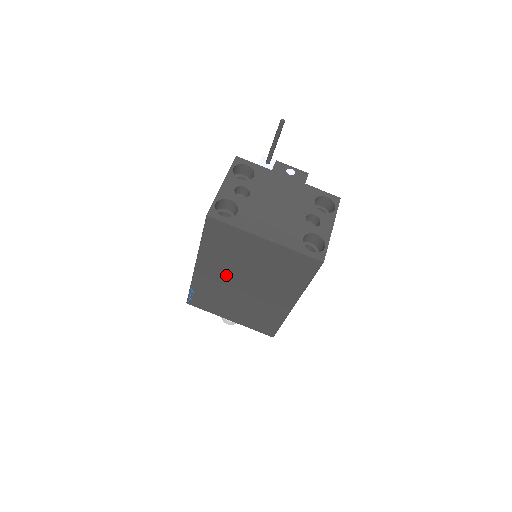
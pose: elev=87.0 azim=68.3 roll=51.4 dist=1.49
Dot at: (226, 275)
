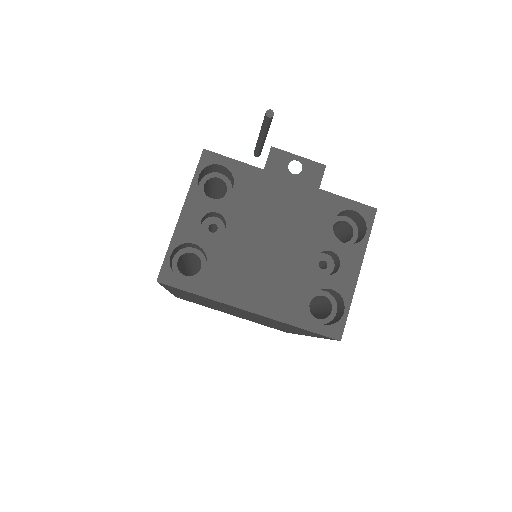
Dot at: occluded
